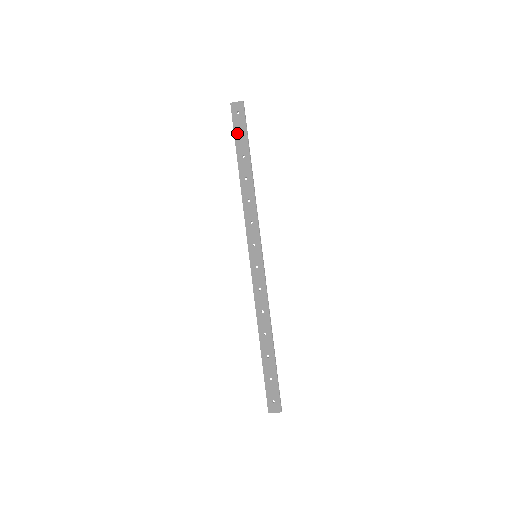
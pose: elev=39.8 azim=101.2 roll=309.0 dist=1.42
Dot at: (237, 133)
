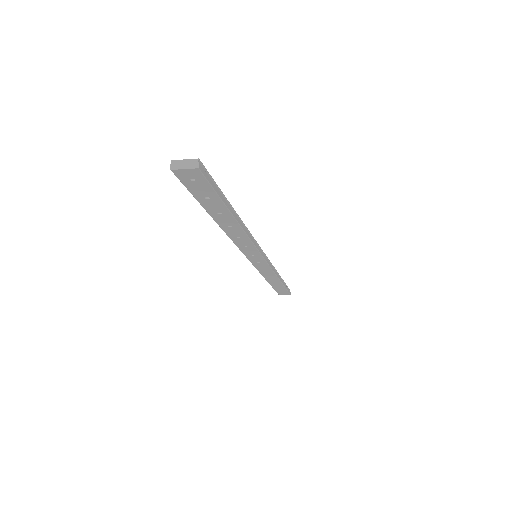
Dot at: (199, 197)
